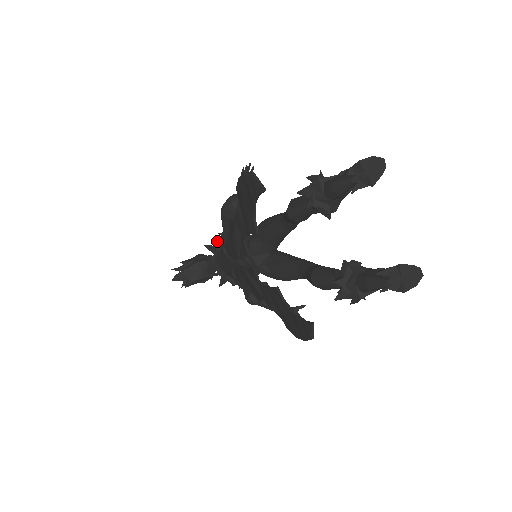
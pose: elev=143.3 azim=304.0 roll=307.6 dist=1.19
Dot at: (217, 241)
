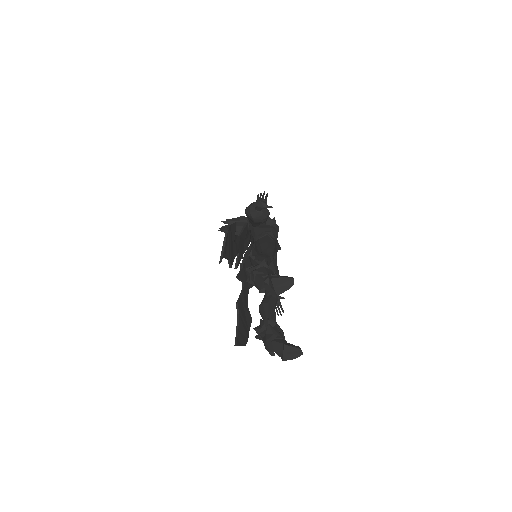
Dot at: occluded
